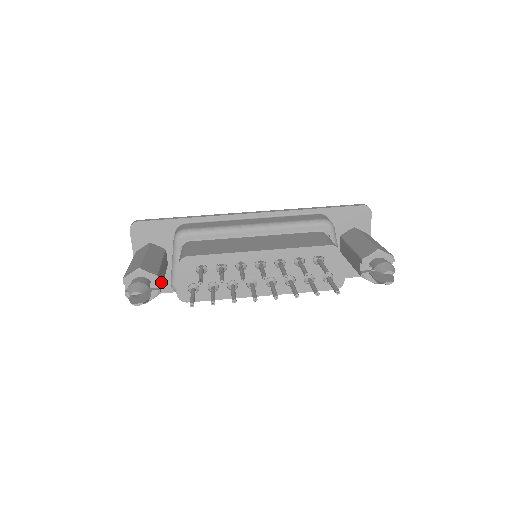
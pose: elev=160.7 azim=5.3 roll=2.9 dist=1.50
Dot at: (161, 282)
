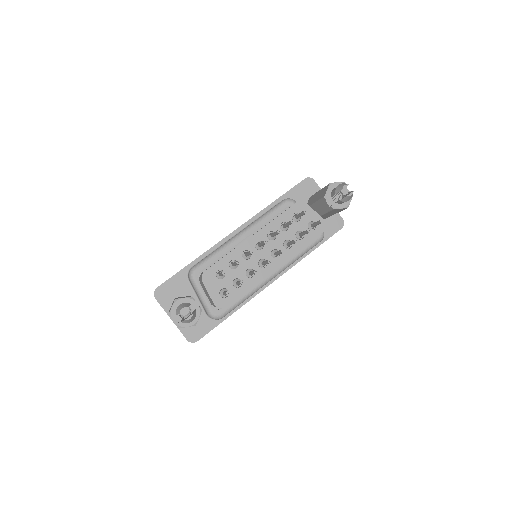
Dot at: occluded
